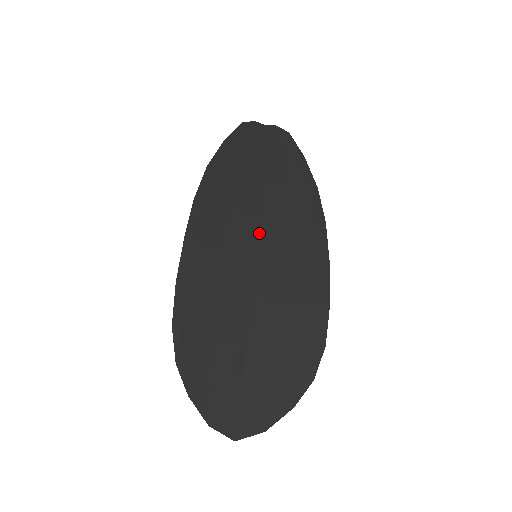
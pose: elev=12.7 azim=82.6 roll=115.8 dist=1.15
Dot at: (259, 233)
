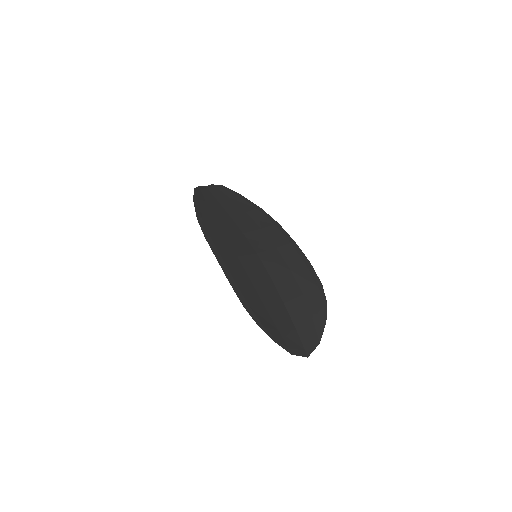
Dot at: (250, 243)
